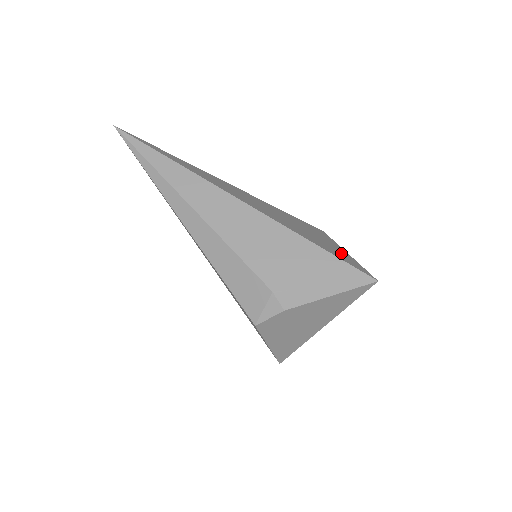
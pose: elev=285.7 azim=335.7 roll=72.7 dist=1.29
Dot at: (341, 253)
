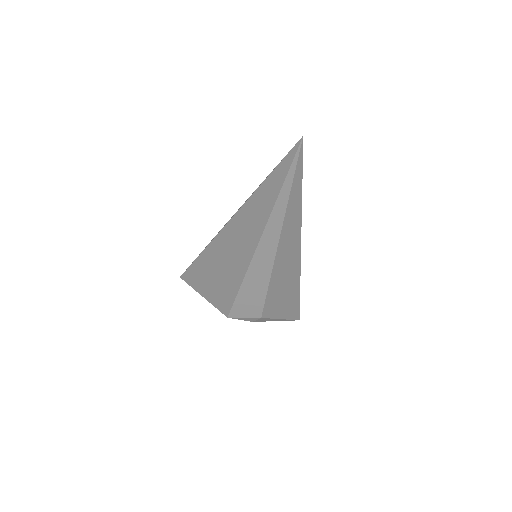
Dot at: occluded
